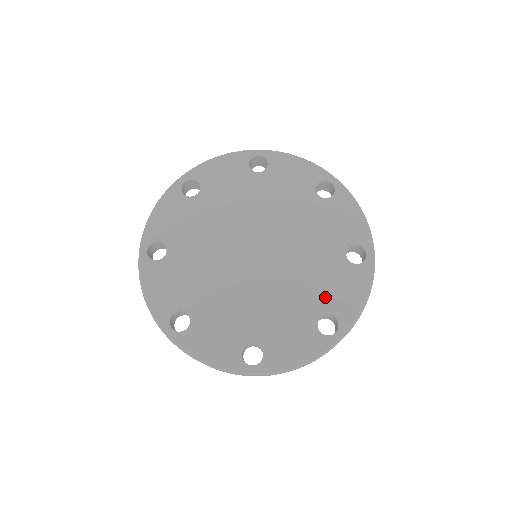
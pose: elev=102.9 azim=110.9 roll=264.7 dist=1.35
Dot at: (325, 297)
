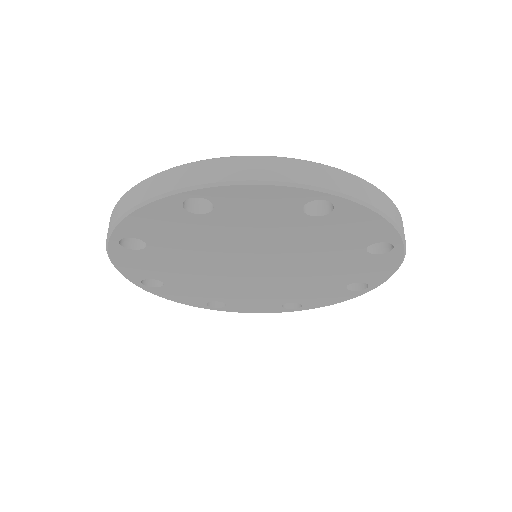
Dot at: (303, 297)
